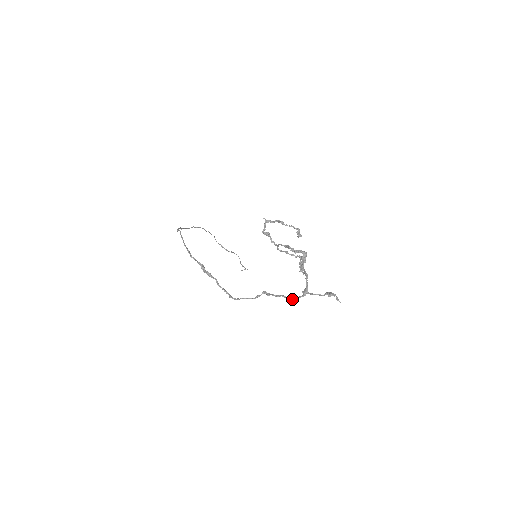
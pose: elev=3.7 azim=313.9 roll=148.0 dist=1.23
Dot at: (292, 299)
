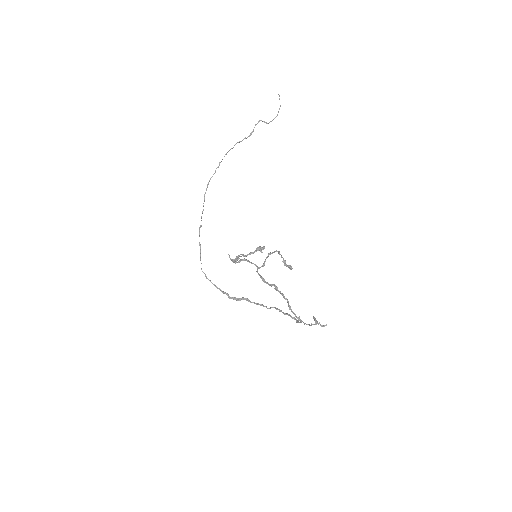
Dot at: occluded
